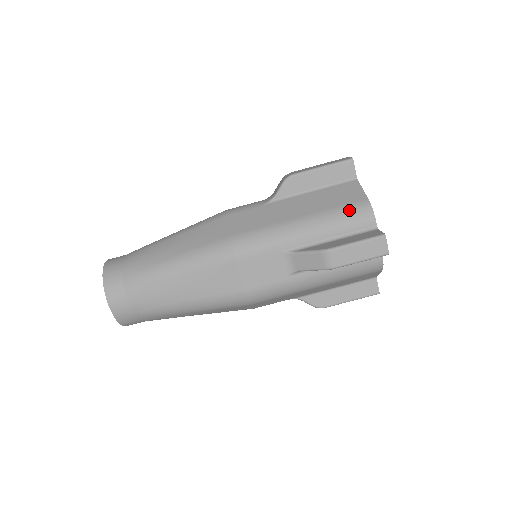
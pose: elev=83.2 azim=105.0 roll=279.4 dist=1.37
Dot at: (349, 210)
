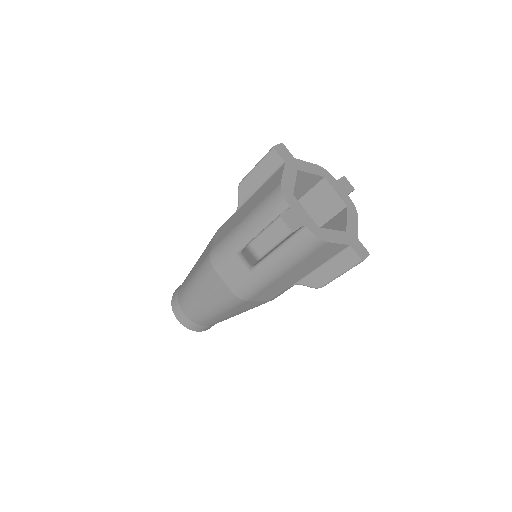
Dot at: (268, 199)
